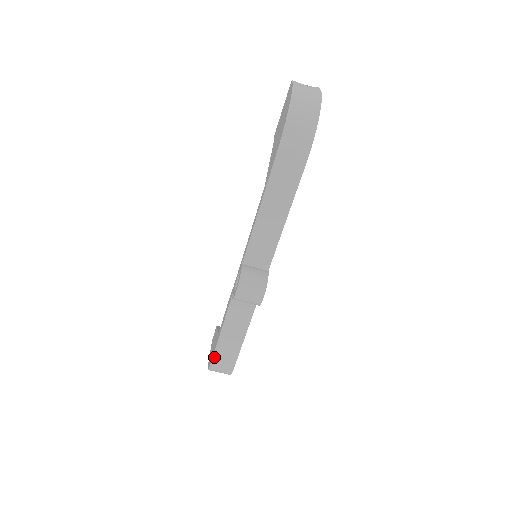
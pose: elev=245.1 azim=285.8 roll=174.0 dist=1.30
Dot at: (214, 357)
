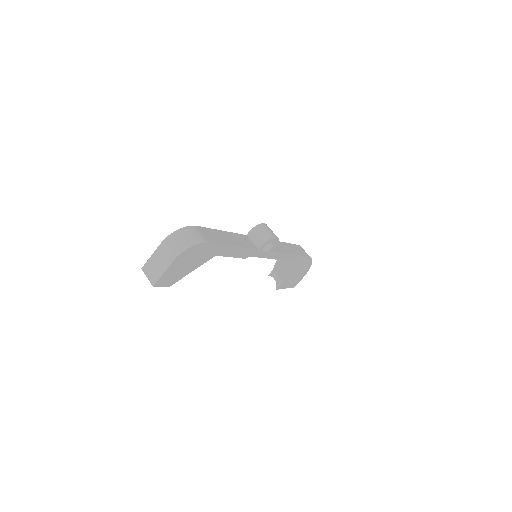
Dot at: (202, 228)
